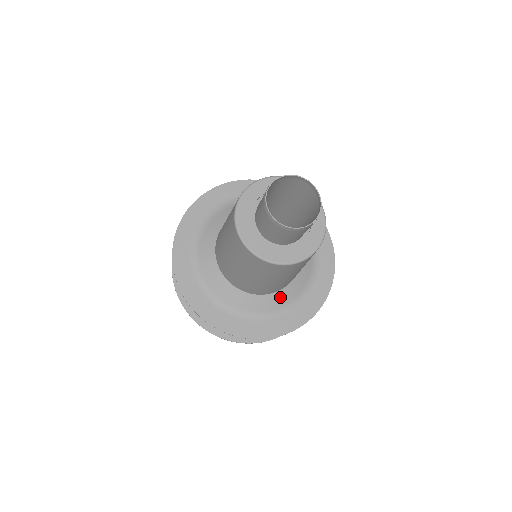
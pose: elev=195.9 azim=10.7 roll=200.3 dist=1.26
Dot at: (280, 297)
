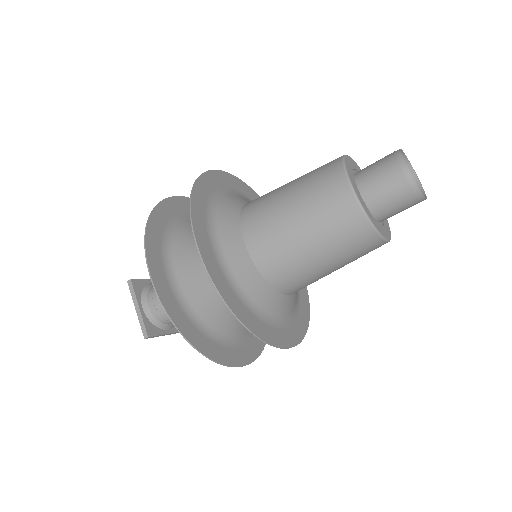
Dot at: (288, 303)
